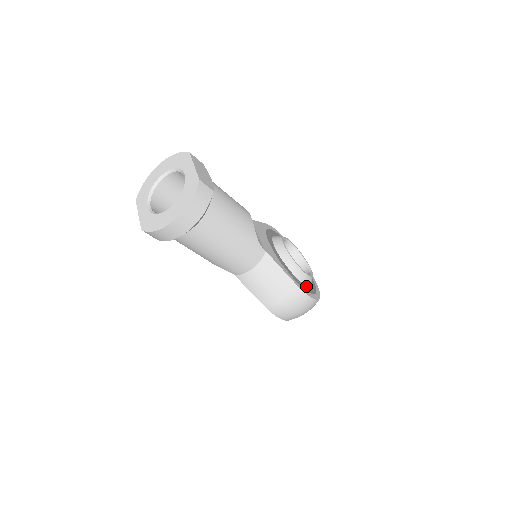
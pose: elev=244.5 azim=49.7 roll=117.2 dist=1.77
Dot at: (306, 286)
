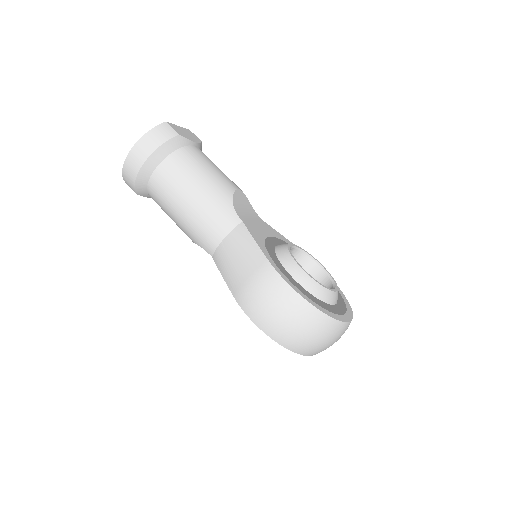
Dot at: (300, 286)
